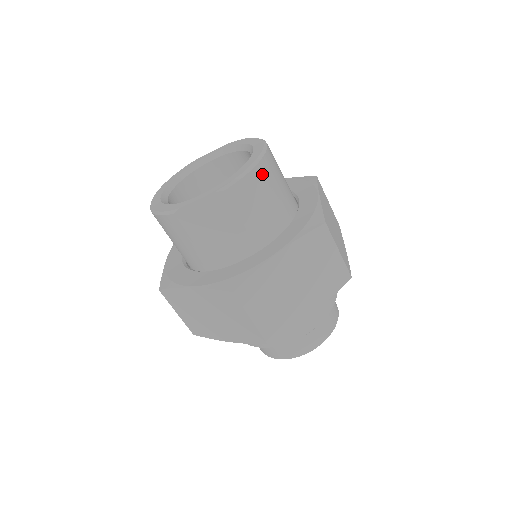
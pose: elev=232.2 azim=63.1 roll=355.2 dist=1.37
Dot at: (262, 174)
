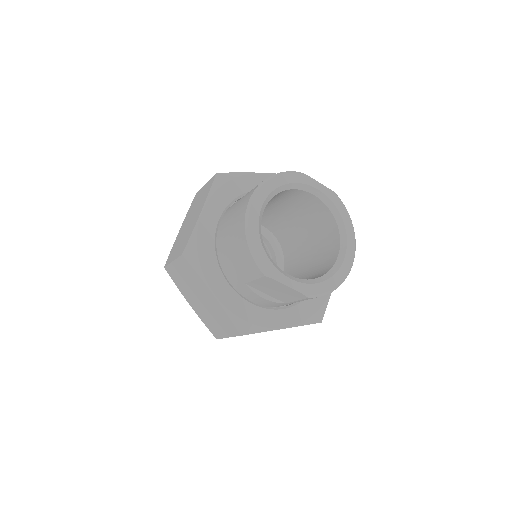
Dot at: occluded
